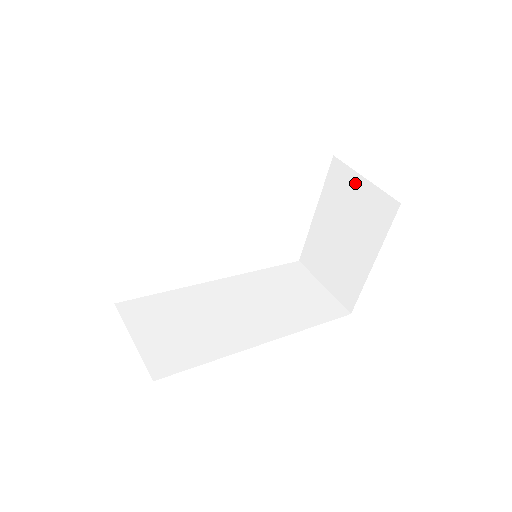
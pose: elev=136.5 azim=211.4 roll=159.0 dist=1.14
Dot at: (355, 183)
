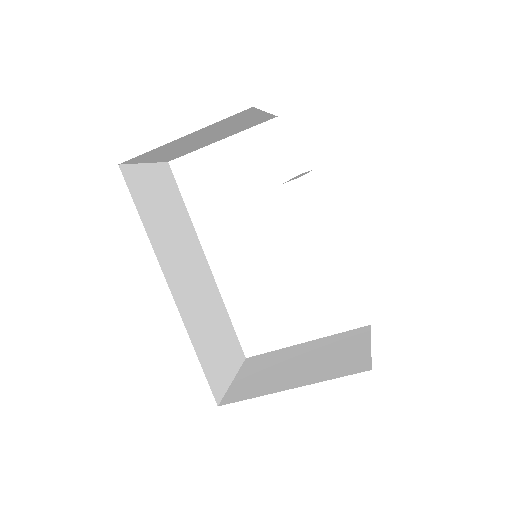
Dot at: (360, 343)
